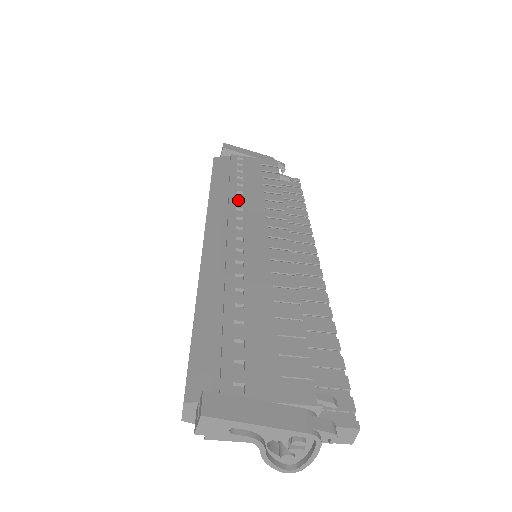
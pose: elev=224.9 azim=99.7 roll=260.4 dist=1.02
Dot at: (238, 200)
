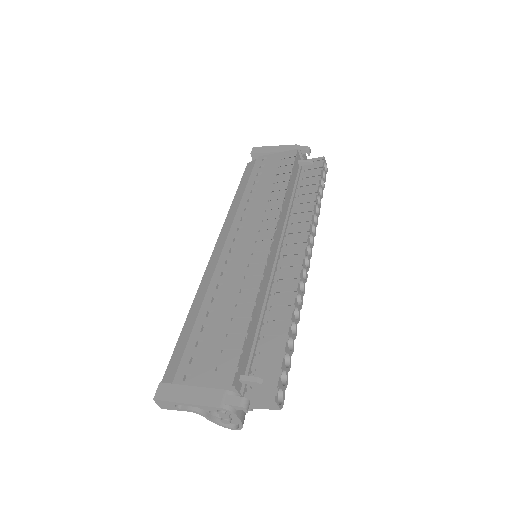
Dot at: (247, 208)
